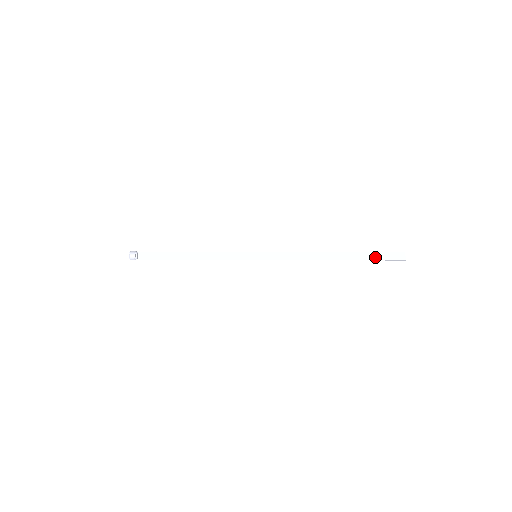
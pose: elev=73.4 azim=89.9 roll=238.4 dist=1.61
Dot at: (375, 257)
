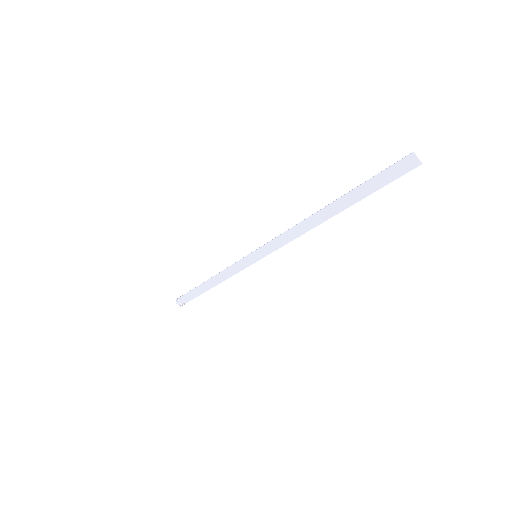
Dot at: (375, 186)
